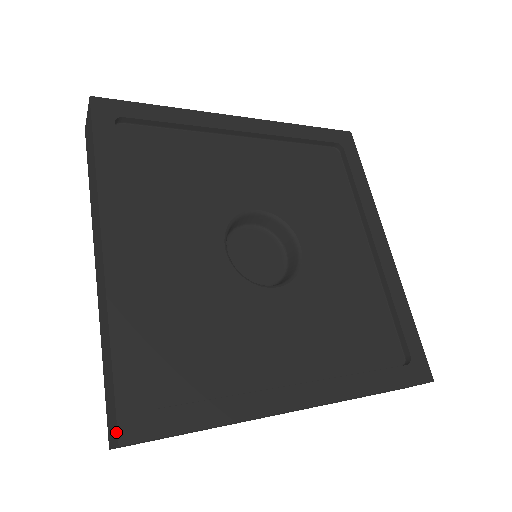
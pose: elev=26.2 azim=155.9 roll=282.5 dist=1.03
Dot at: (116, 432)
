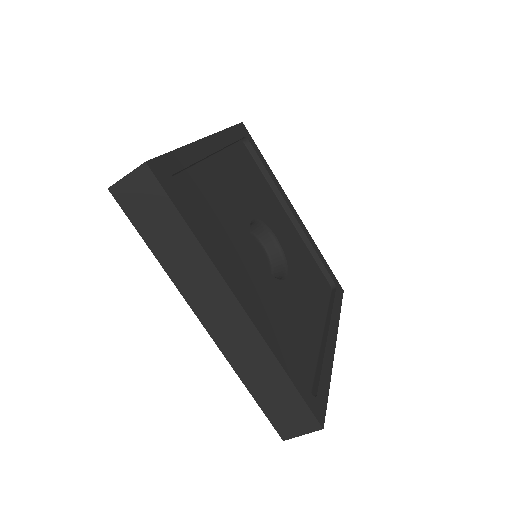
Dot at: (147, 162)
